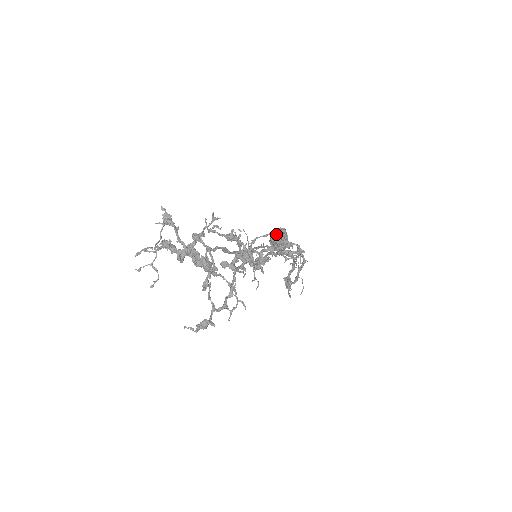
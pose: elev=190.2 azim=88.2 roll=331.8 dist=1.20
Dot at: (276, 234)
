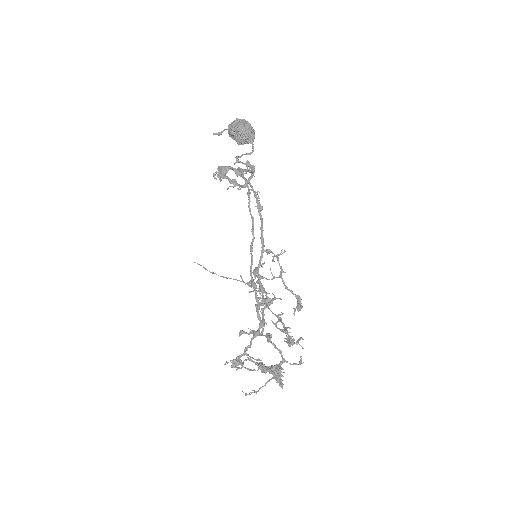
Dot at: (246, 142)
